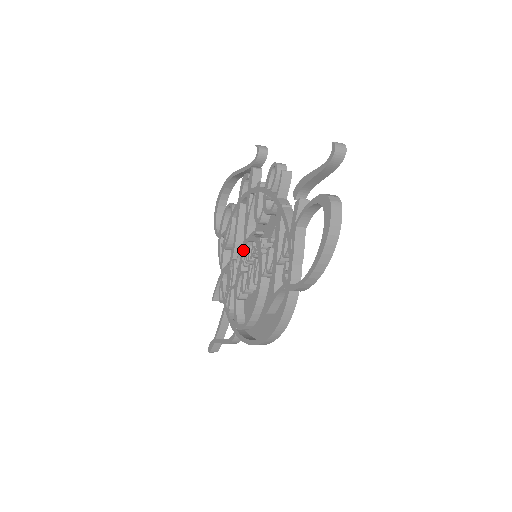
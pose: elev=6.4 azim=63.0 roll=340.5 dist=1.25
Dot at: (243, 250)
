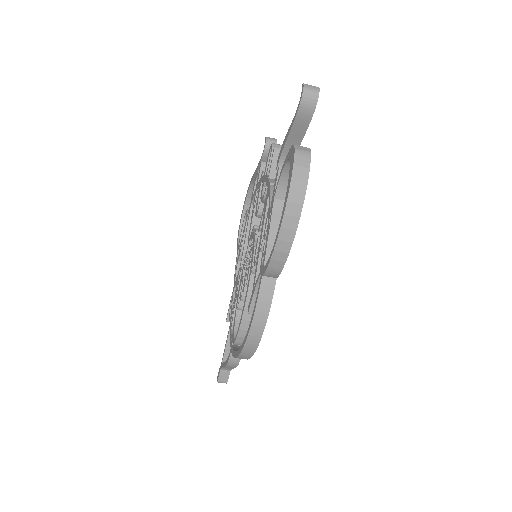
Dot at: (246, 252)
